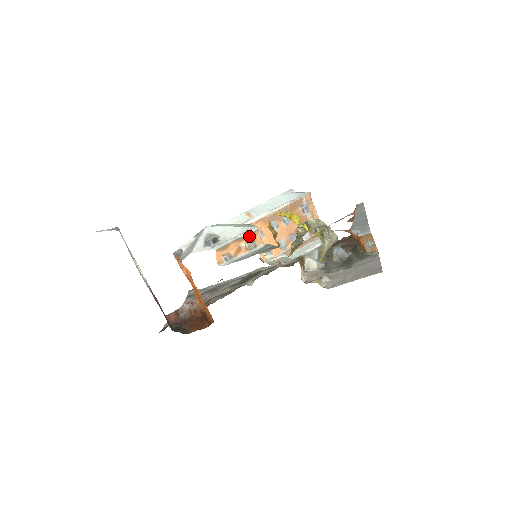
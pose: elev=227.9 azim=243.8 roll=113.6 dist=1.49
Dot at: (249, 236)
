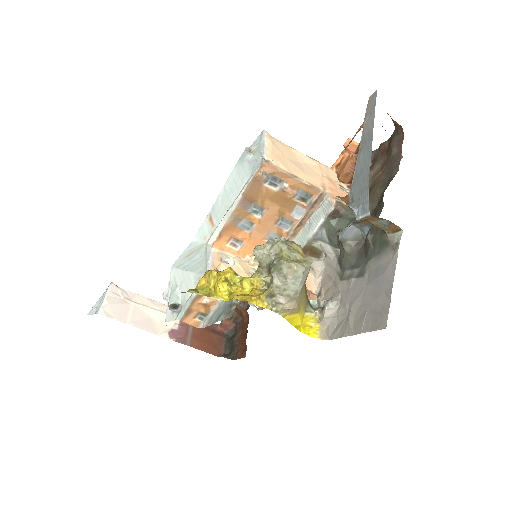
Dot at: occluded
